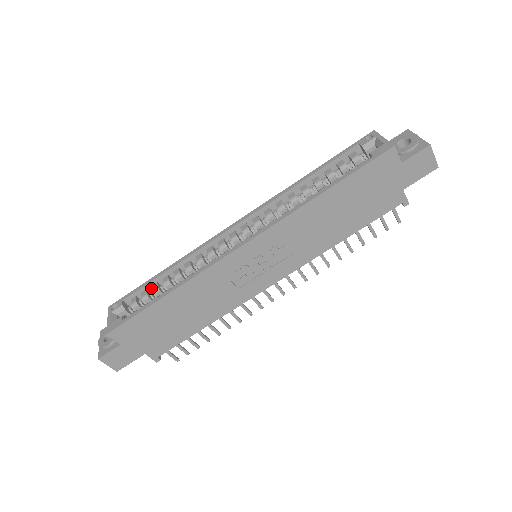
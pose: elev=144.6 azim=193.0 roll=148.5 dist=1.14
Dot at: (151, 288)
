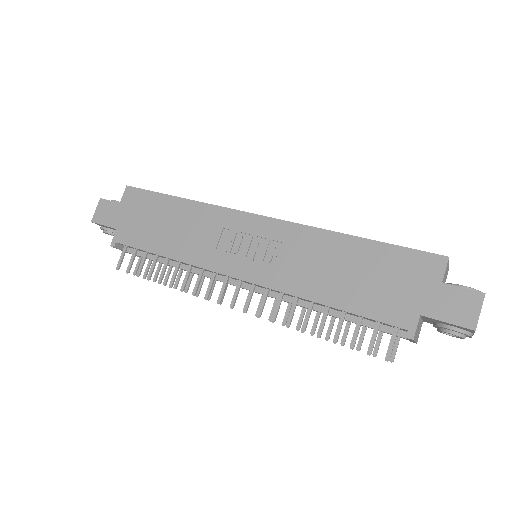
Dot at: occluded
